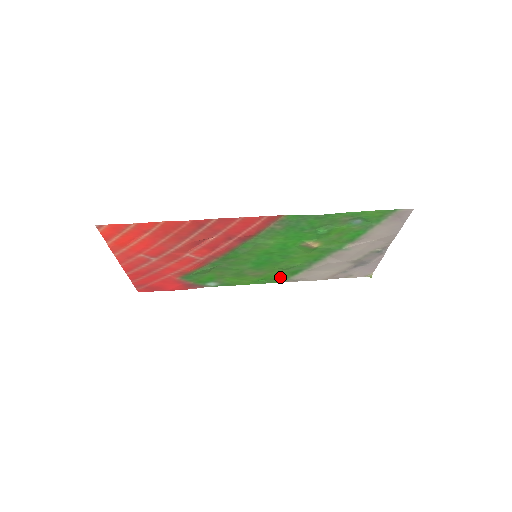
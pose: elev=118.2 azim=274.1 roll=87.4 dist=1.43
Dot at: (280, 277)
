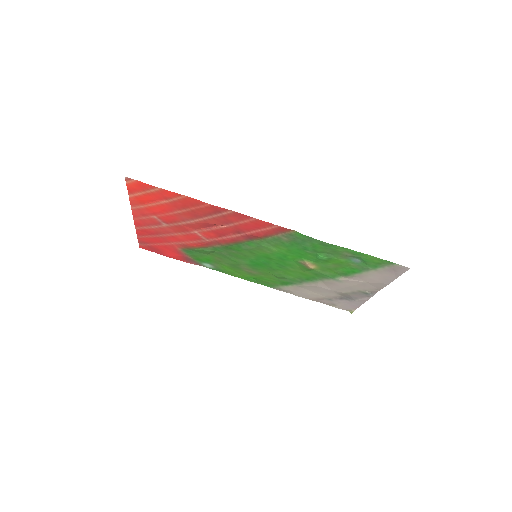
Dot at: (271, 282)
